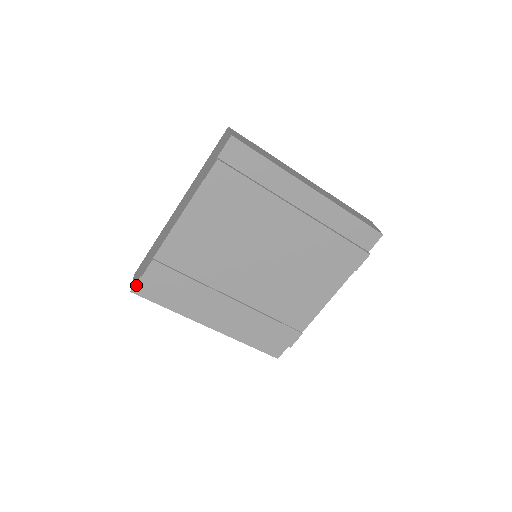
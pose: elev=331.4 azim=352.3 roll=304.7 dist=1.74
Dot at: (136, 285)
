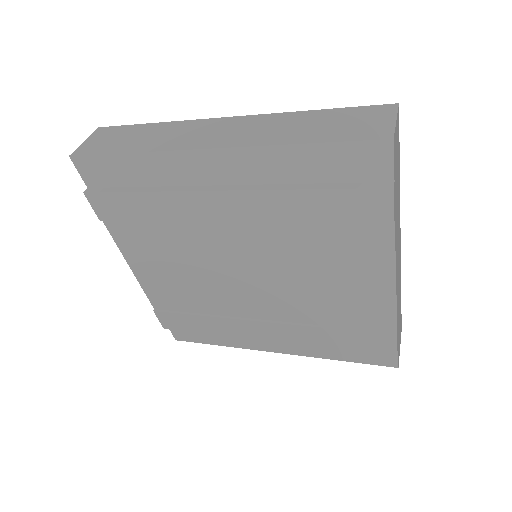
Dot at: (173, 333)
